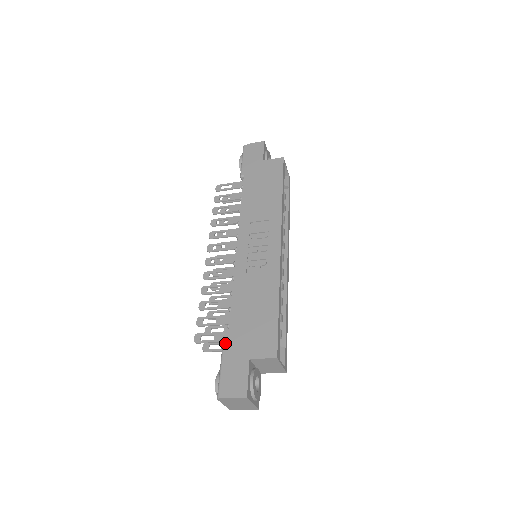
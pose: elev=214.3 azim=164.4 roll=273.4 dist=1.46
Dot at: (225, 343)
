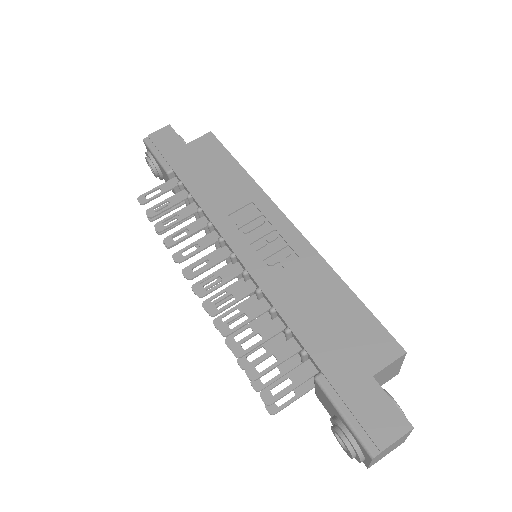
Dot at: (320, 377)
